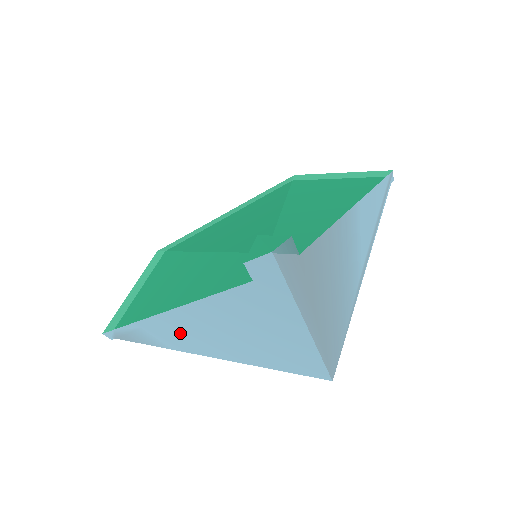
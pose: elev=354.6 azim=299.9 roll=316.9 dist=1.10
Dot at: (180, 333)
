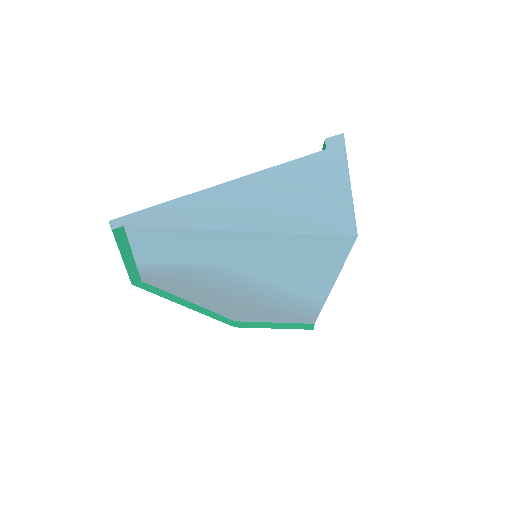
Dot at: (232, 203)
